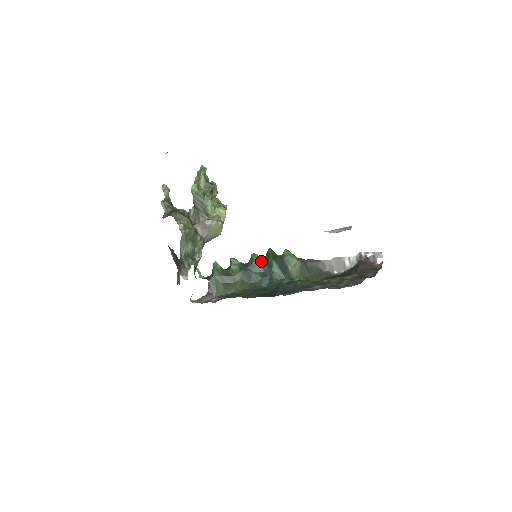
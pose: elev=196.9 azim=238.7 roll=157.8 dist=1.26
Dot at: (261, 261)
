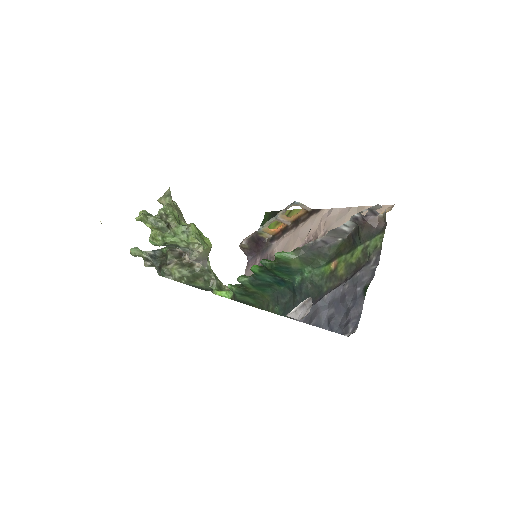
Dot at: (263, 272)
